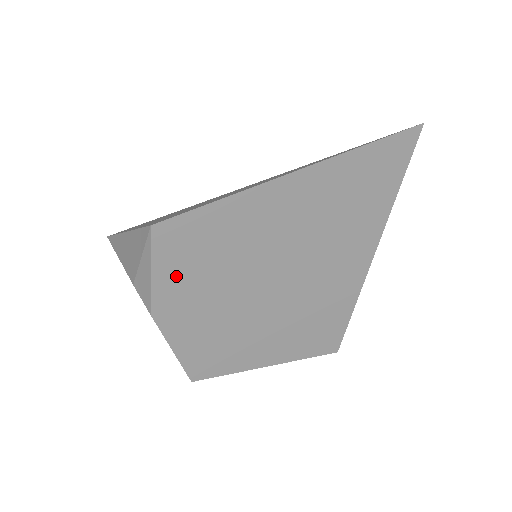
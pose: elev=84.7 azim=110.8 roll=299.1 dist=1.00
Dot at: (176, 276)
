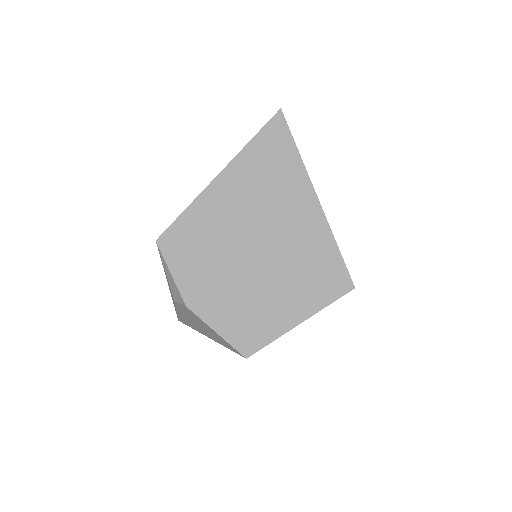
Dot at: (187, 269)
